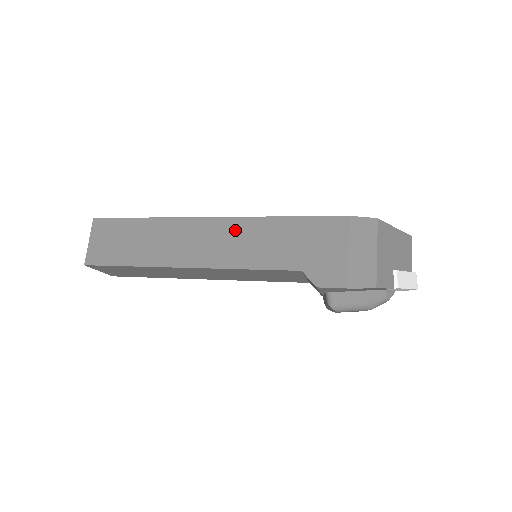
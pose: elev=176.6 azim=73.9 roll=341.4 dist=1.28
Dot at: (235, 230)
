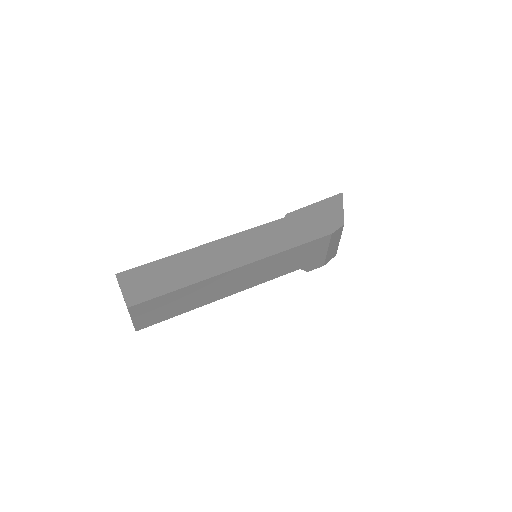
Dot at: (257, 268)
